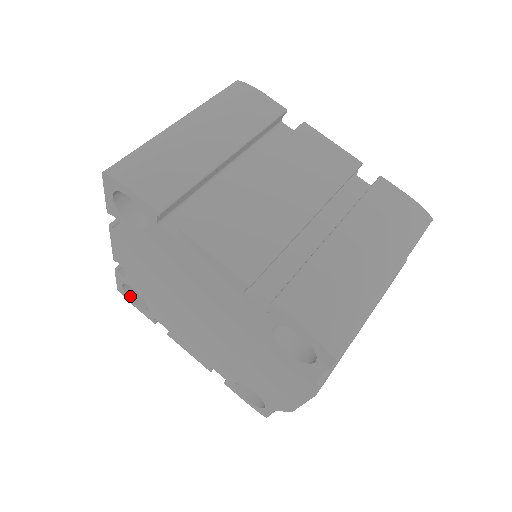
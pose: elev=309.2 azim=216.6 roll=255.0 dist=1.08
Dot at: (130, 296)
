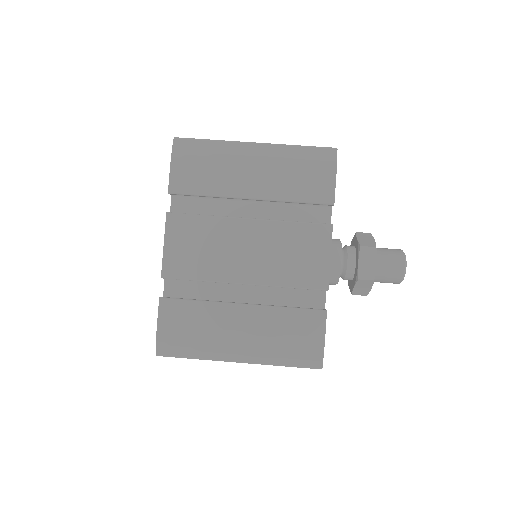
Dot at: occluded
